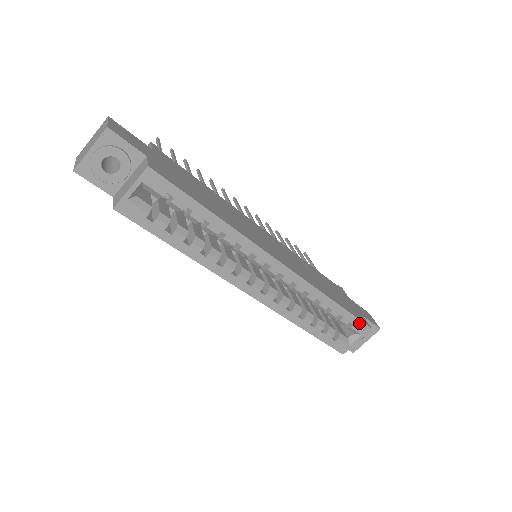
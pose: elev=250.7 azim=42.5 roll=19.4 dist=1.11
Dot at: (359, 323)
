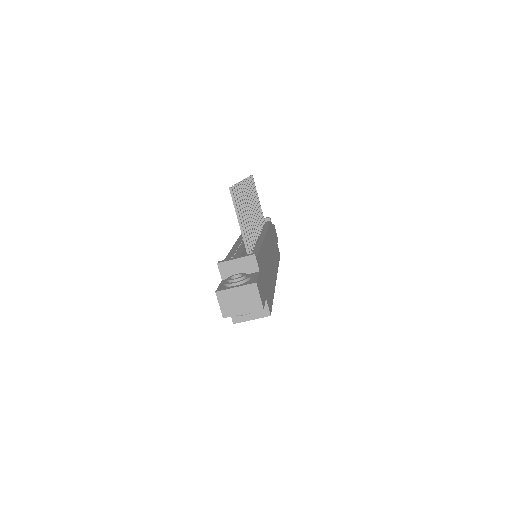
Dot at: occluded
